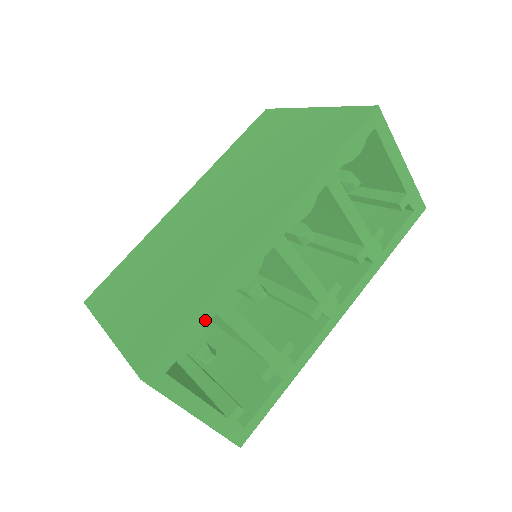
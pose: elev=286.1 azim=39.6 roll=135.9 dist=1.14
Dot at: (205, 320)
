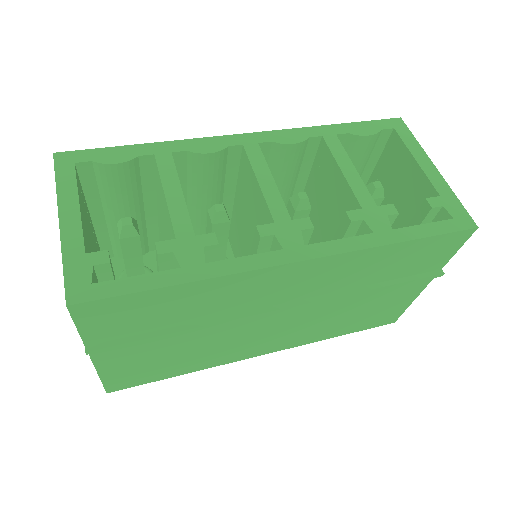
Dot at: (141, 152)
